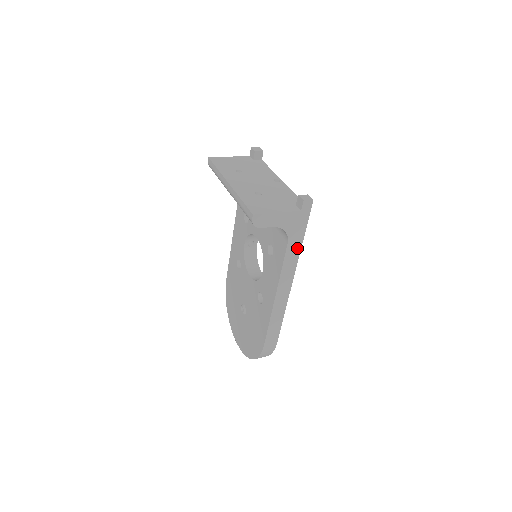
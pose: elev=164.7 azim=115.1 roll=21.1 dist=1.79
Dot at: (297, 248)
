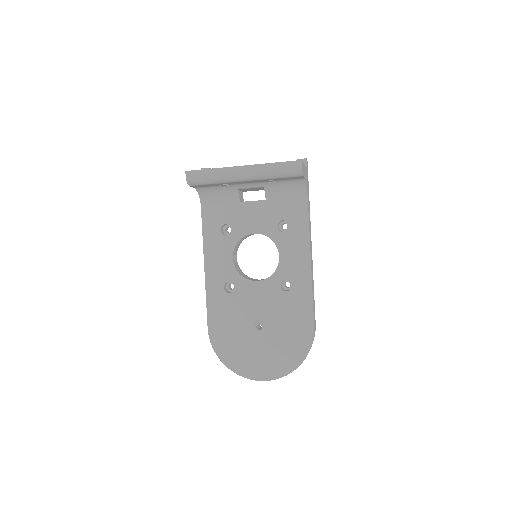
Dot at: (309, 207)
